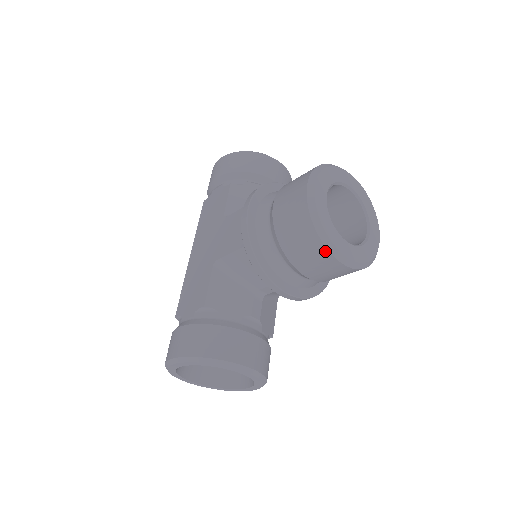
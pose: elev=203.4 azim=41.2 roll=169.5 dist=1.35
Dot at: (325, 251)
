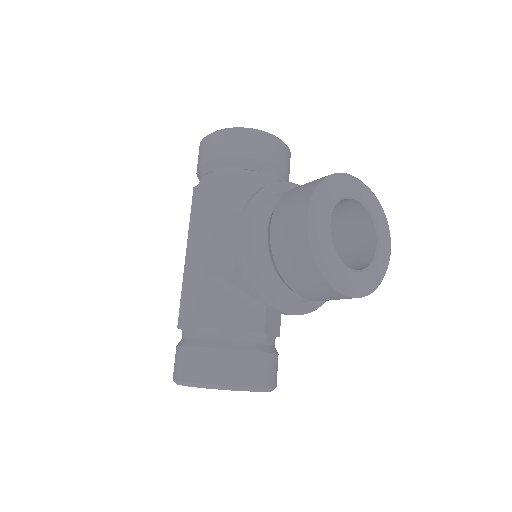
Dot at: (330, 288)
